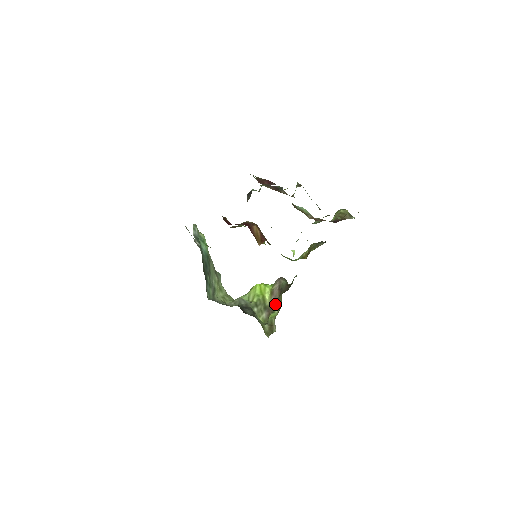
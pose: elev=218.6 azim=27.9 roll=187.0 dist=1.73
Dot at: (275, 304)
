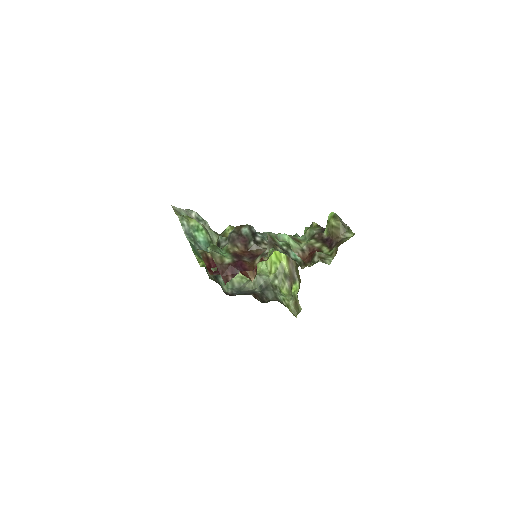
Dot at: (294, 274)
